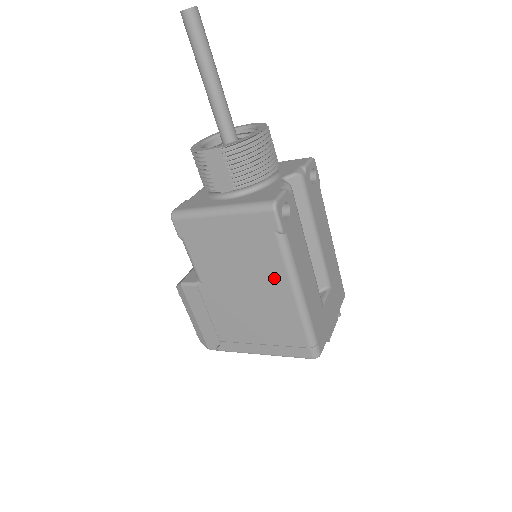
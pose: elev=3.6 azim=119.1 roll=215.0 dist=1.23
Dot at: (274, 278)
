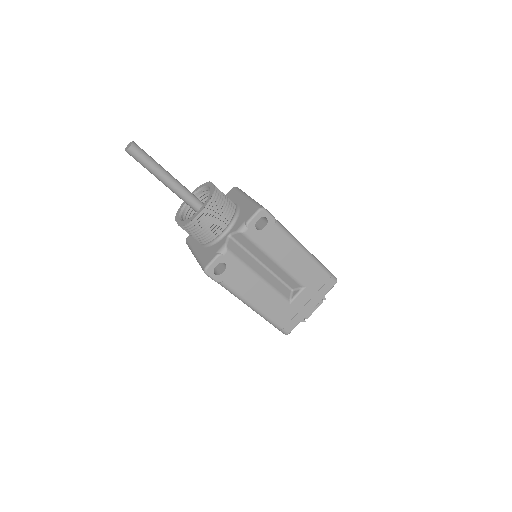
Dot at: occluded
